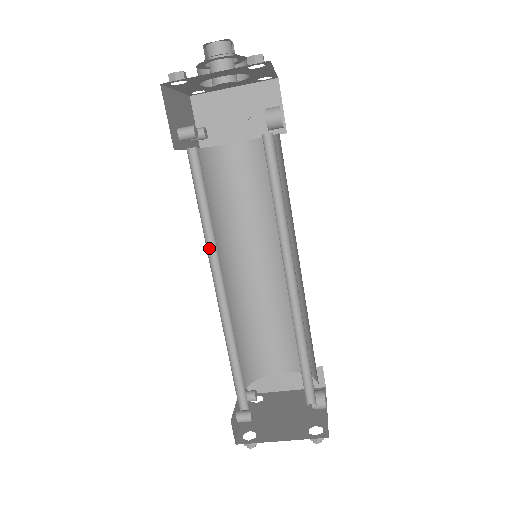
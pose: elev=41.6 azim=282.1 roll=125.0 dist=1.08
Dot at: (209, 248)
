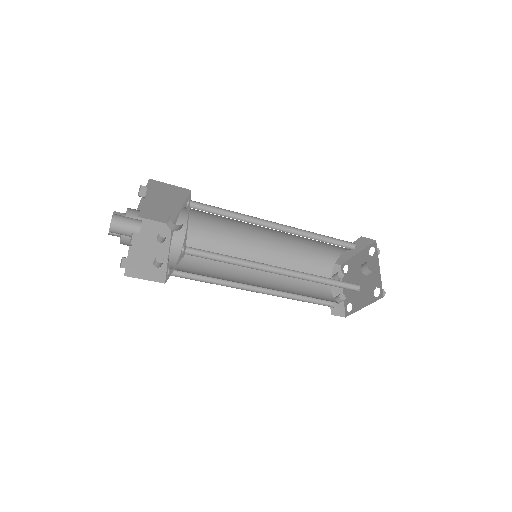
Dot at: (231, 283)
